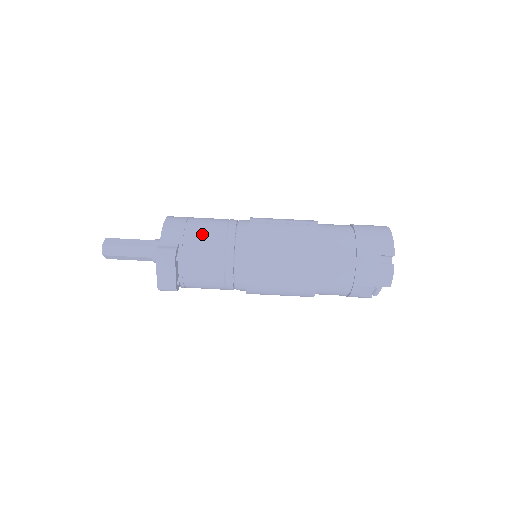
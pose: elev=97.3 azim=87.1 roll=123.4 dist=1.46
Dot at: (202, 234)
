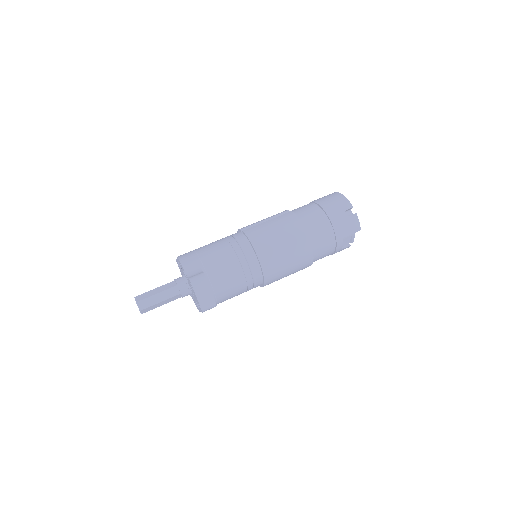
Dot at: (214, 255)
